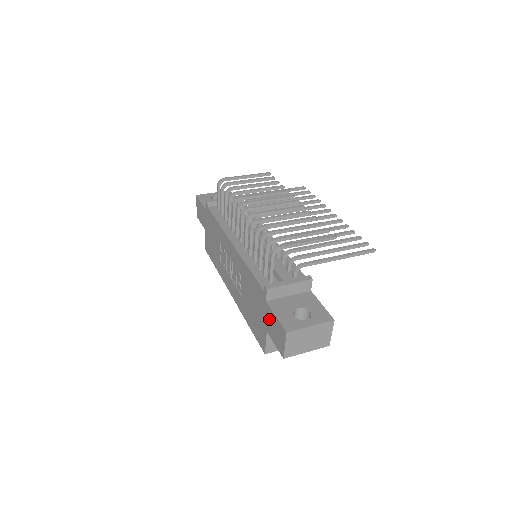
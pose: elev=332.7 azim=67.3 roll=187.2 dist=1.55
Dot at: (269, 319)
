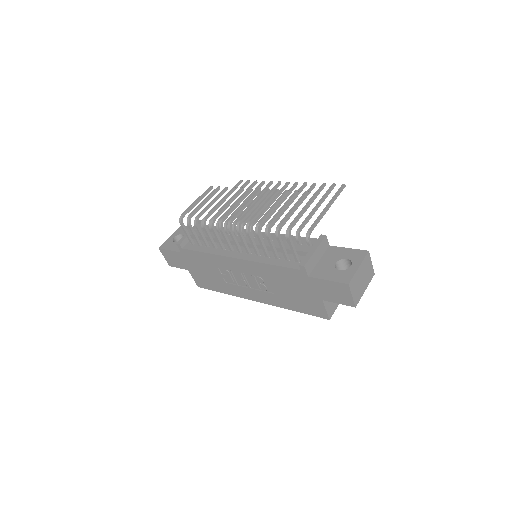
Dot at: (320, 288)
